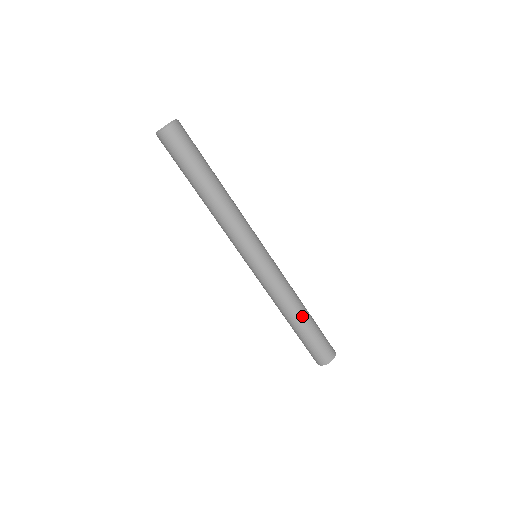
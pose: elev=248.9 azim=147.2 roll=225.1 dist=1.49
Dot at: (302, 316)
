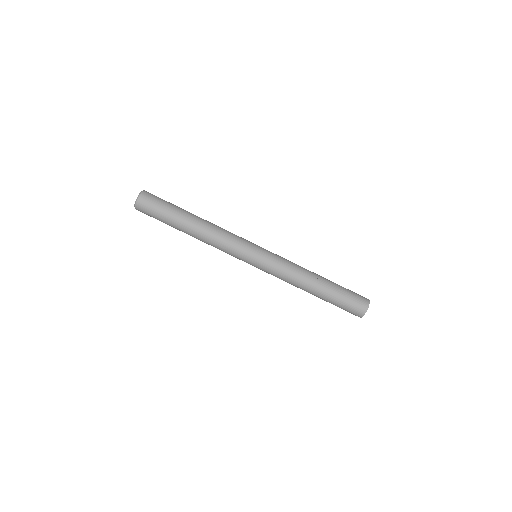
Dot at: (318, 286)
